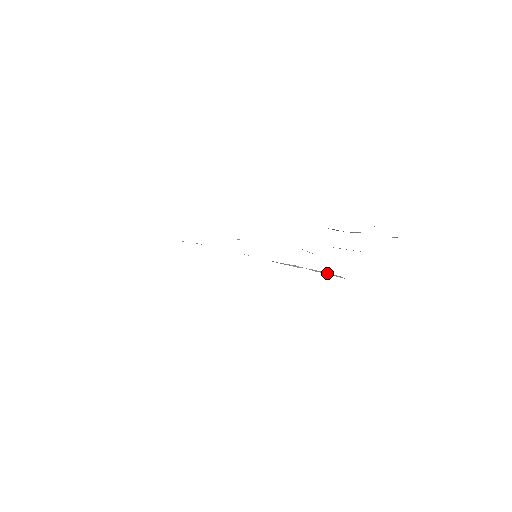
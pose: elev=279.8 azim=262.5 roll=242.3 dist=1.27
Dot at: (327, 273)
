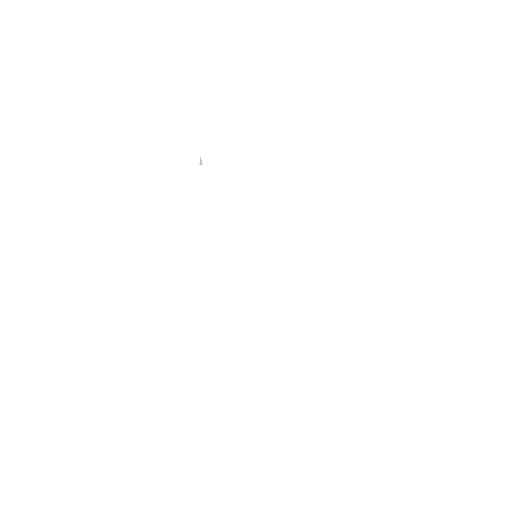
Dot at: occluded
